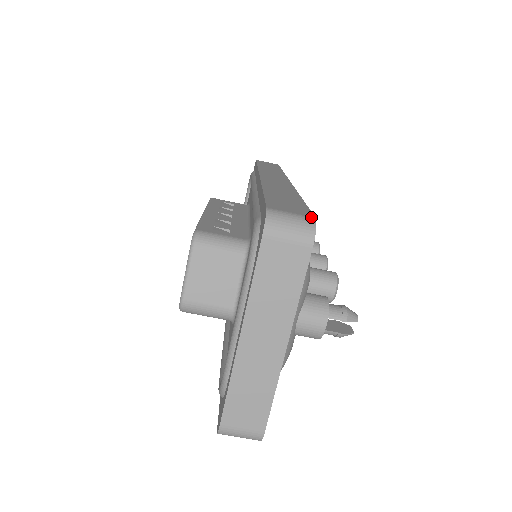
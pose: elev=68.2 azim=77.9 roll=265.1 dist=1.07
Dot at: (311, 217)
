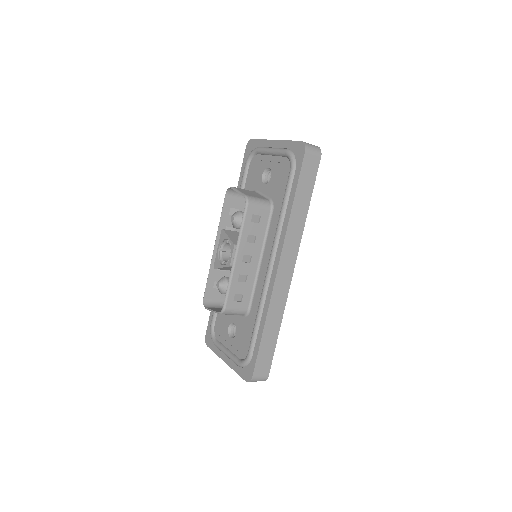
Dot at: (267, 377)
